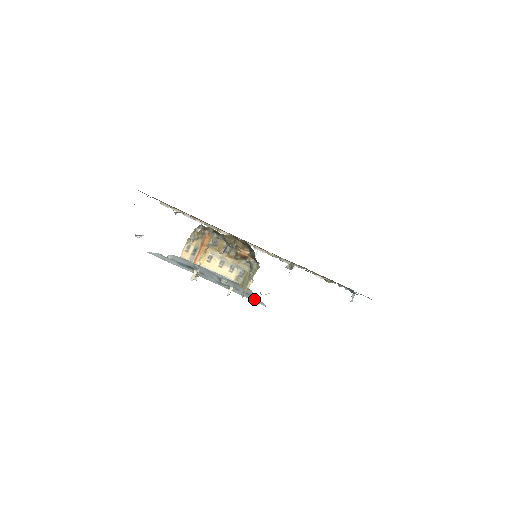
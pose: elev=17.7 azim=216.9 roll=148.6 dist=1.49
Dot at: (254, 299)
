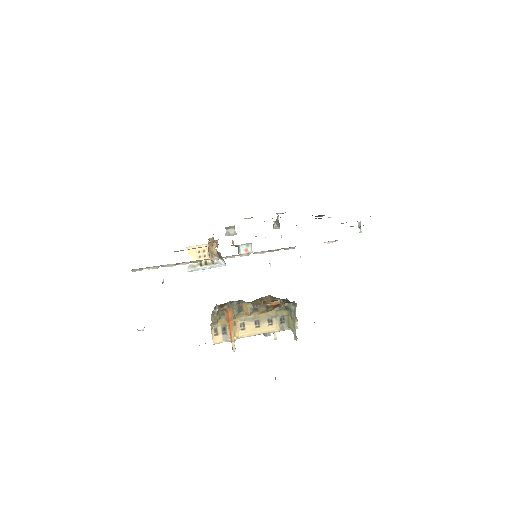
Dot at: occluded
